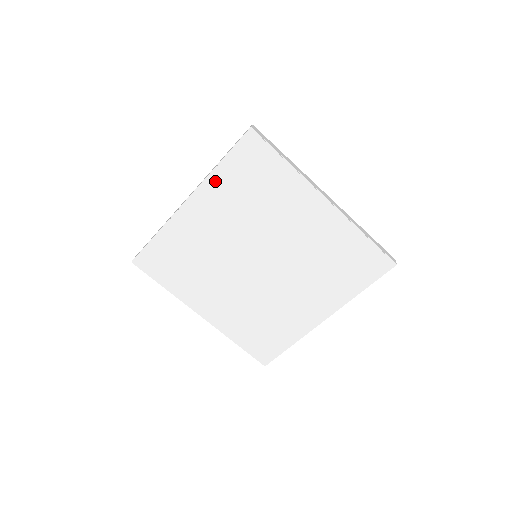
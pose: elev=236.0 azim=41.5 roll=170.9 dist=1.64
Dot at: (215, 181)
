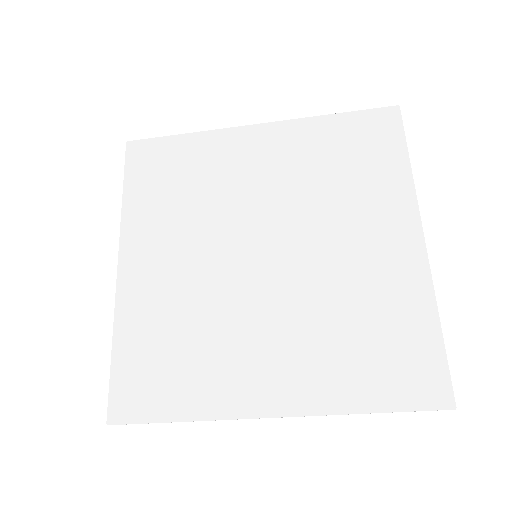
Dot at: (132, 215)
